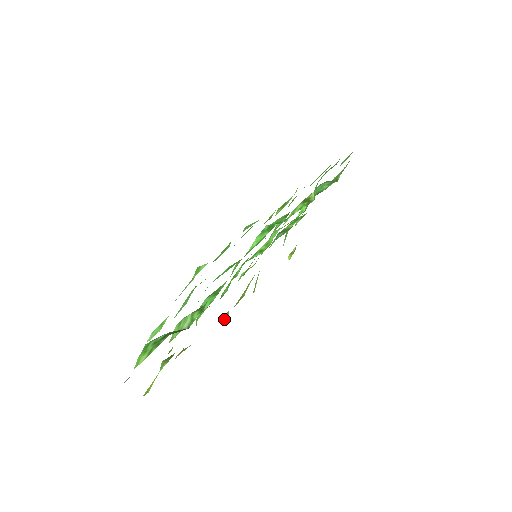
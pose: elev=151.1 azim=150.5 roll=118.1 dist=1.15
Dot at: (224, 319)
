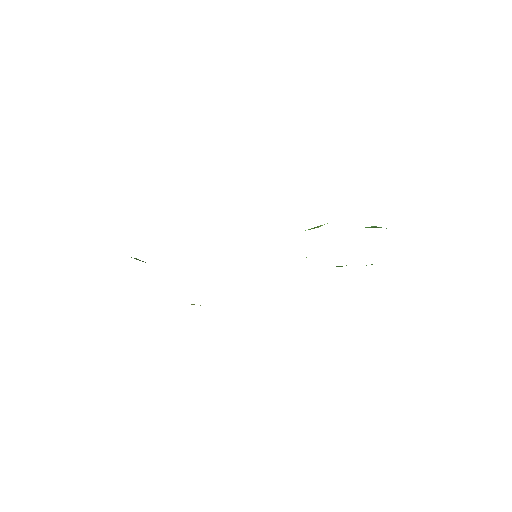
Dot at: occluded
